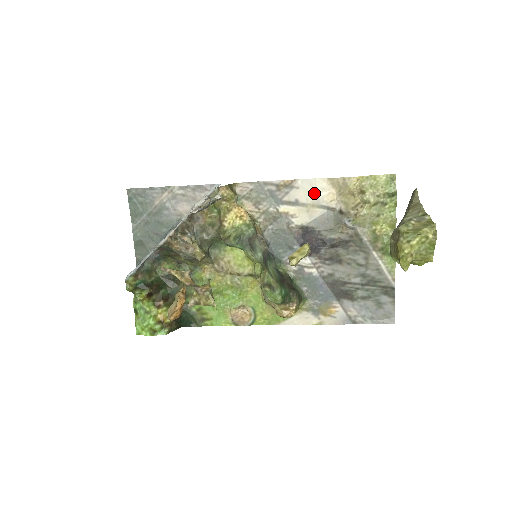
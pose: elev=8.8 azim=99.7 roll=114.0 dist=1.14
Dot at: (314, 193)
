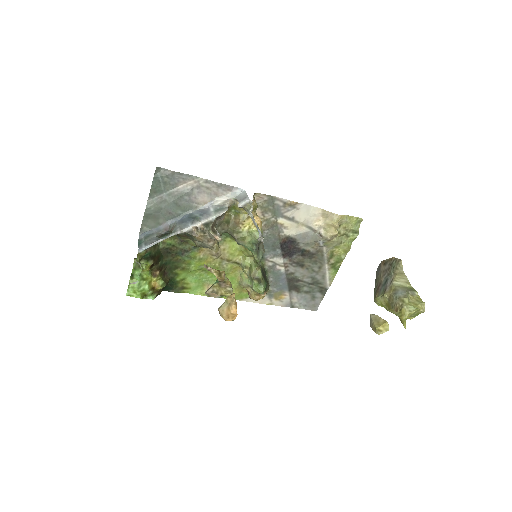
Dot at: (308, 216)
